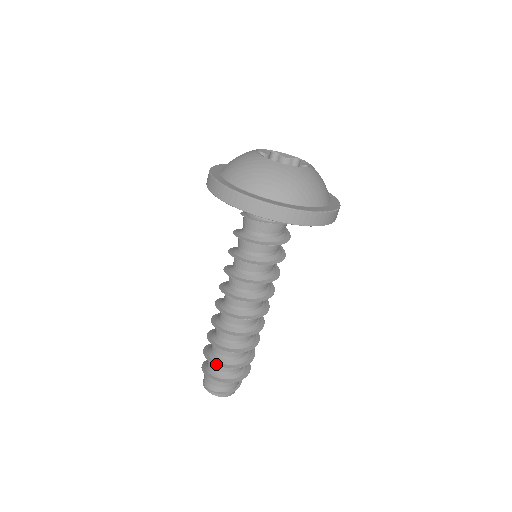
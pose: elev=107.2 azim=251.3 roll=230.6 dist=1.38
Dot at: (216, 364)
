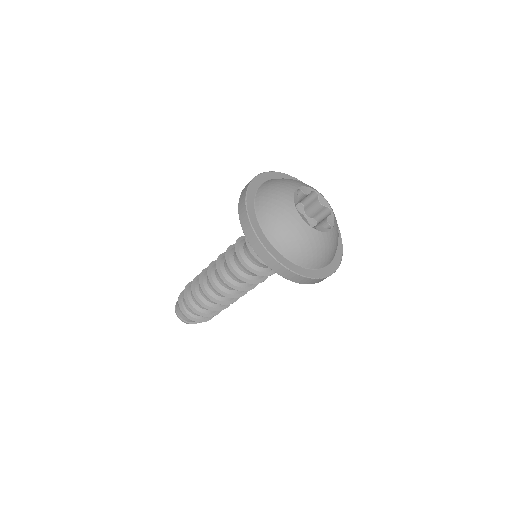
Dot at: (188, 304)
